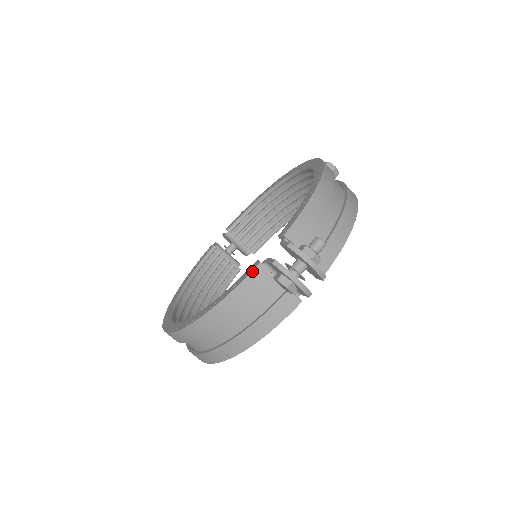
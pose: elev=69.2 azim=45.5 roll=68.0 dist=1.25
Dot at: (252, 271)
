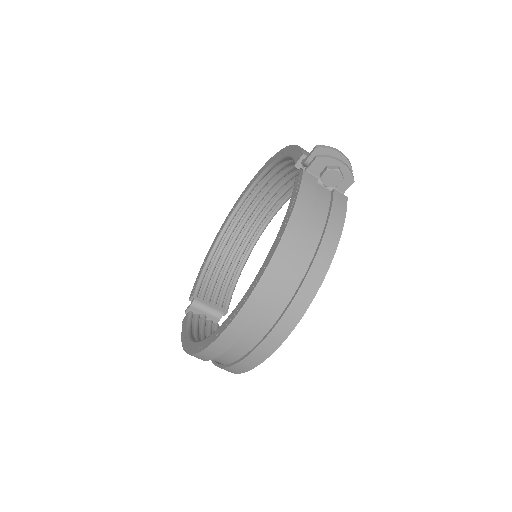
Dot at: (302, 176)
